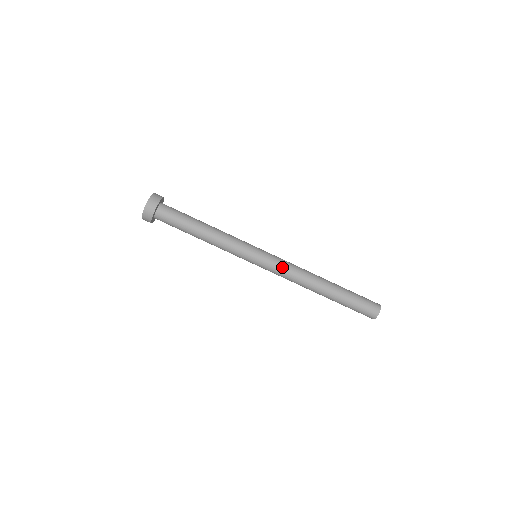
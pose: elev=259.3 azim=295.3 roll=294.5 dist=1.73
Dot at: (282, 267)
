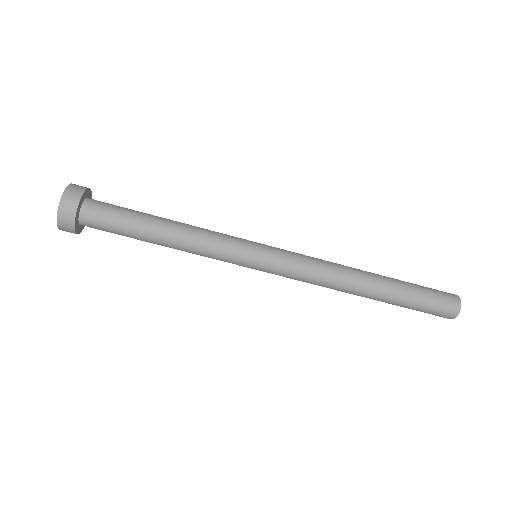
Dot at: (301, 266)
